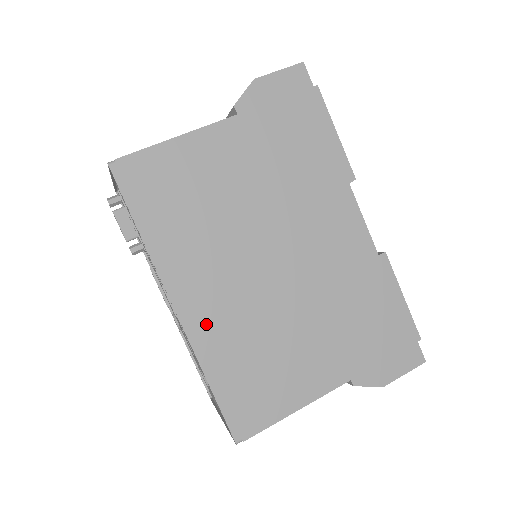
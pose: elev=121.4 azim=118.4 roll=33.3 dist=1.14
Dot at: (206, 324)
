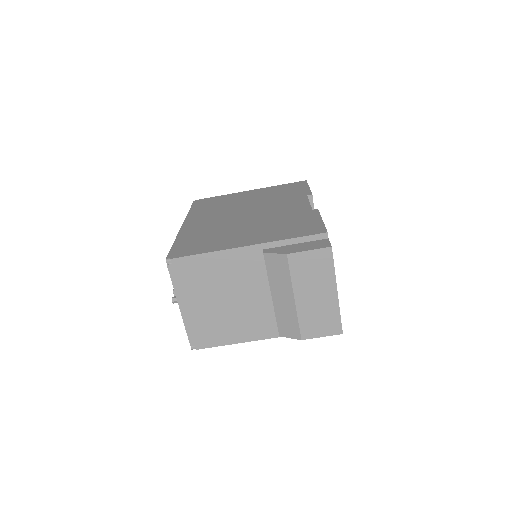
Dot at: occluded
